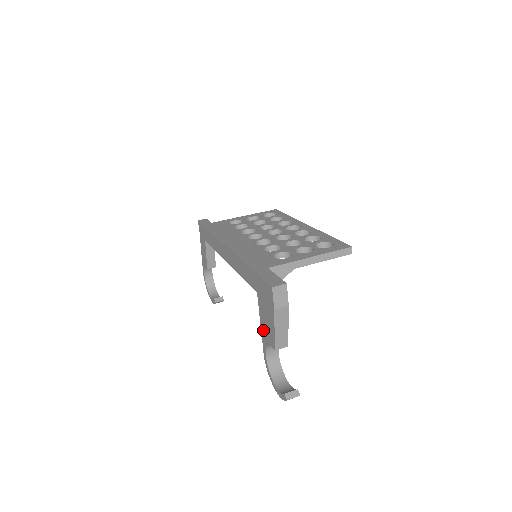
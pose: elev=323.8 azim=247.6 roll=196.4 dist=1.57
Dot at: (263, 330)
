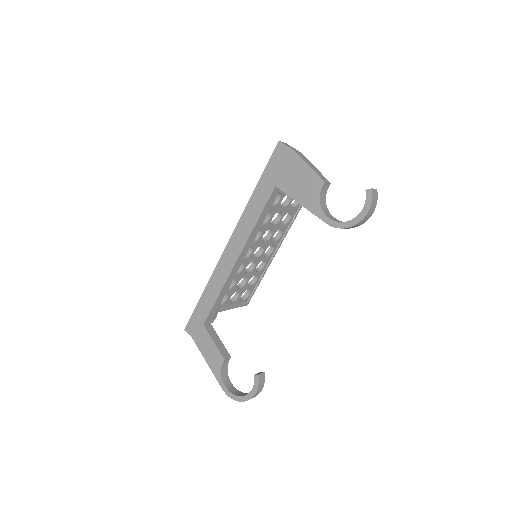
Dot at: (305, 200)
